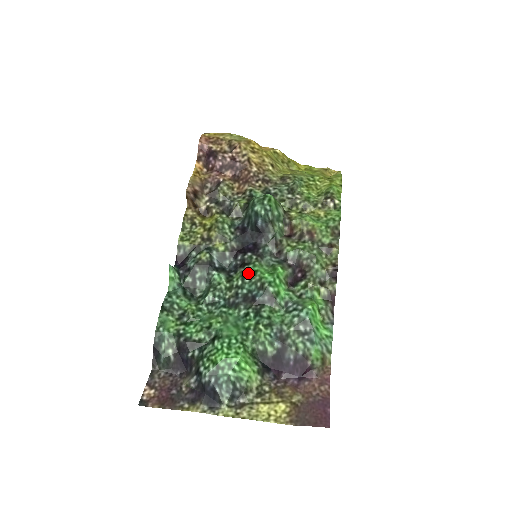
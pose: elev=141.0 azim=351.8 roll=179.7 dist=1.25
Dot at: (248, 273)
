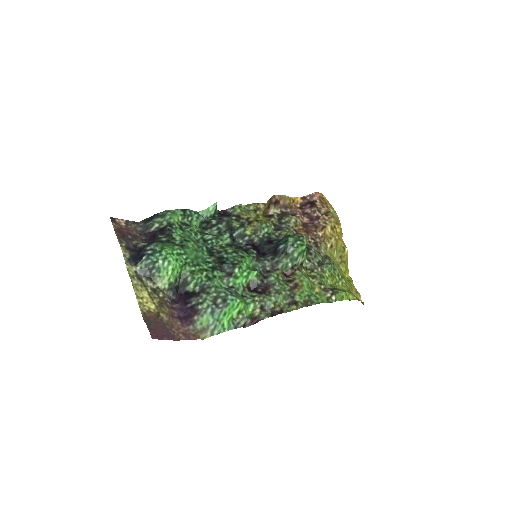
Dot at: (240, 253)
